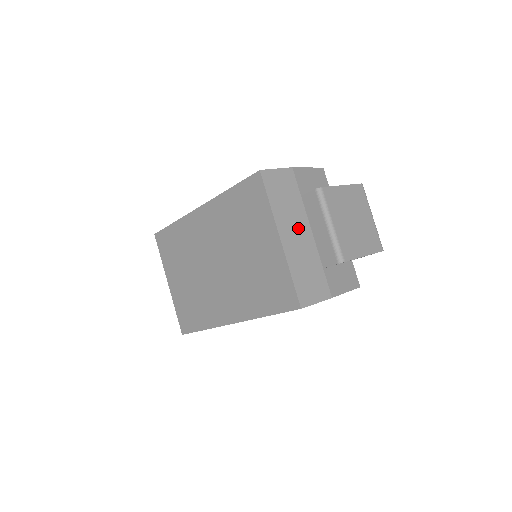
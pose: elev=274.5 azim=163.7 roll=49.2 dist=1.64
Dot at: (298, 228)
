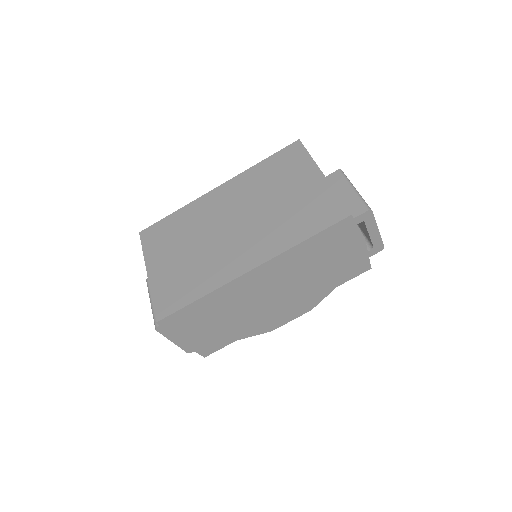
Dot at: occluded
